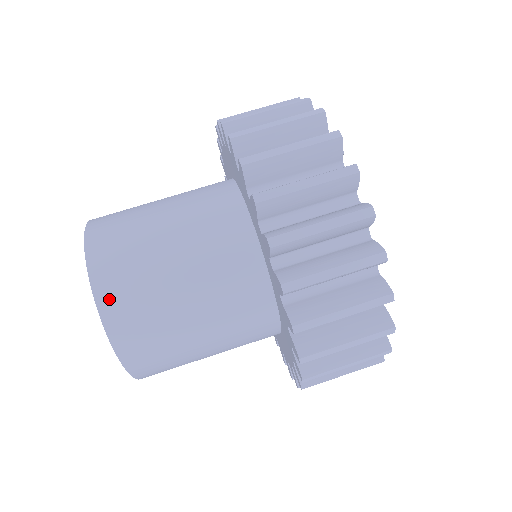
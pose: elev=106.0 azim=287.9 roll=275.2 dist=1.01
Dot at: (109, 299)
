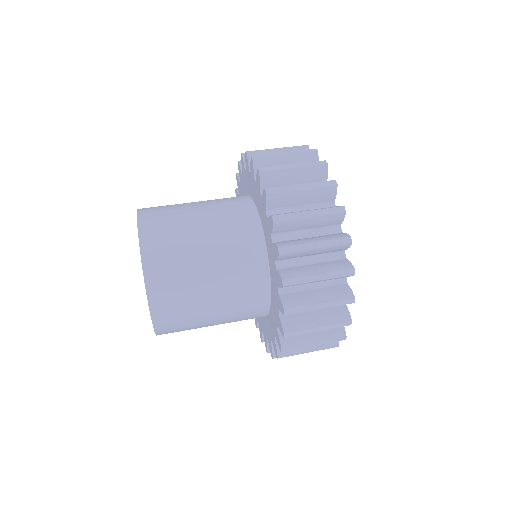
Dot at: (149, 237)
